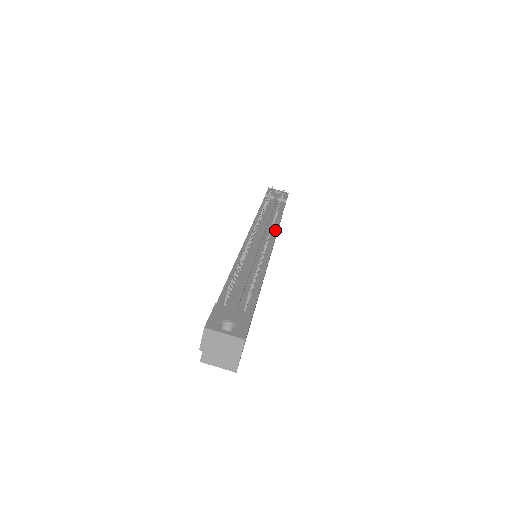
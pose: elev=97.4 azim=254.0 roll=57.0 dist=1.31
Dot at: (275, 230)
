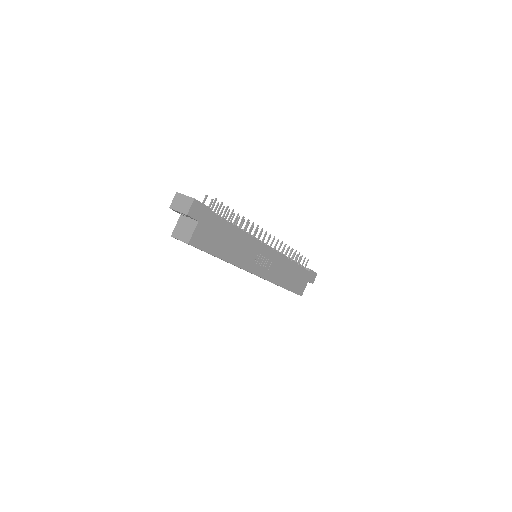
Dot at: (280, 254)
